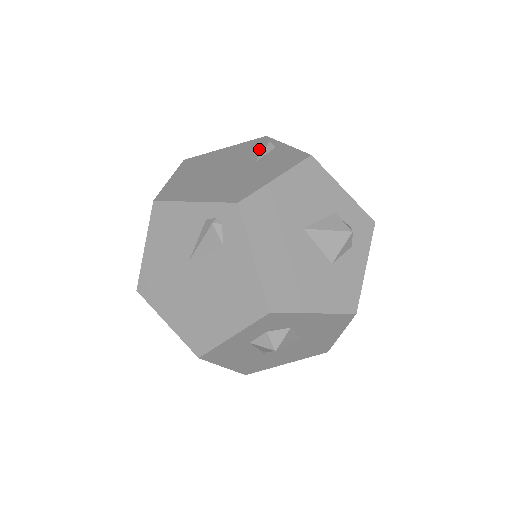
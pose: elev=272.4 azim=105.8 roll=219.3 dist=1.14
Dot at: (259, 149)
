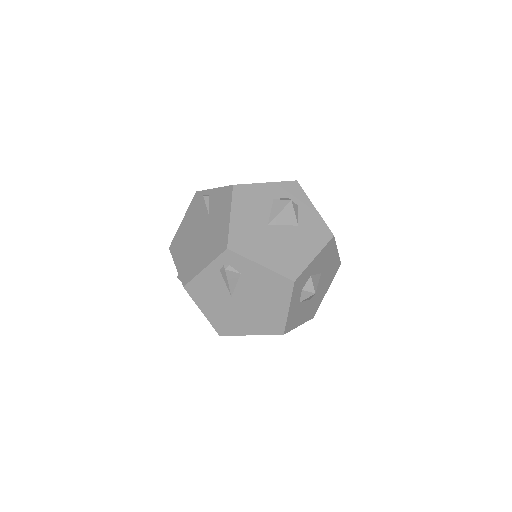
Dot at: (202, 205)
